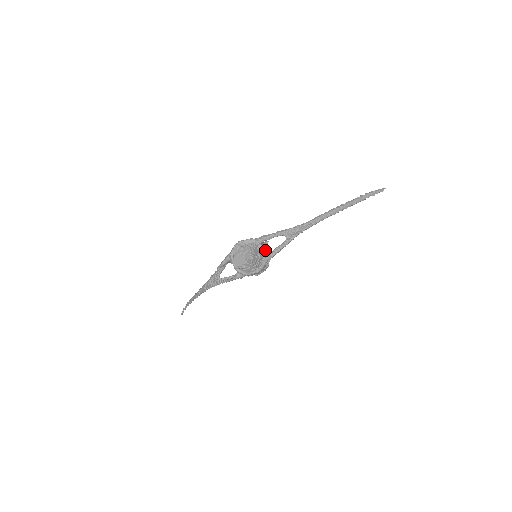
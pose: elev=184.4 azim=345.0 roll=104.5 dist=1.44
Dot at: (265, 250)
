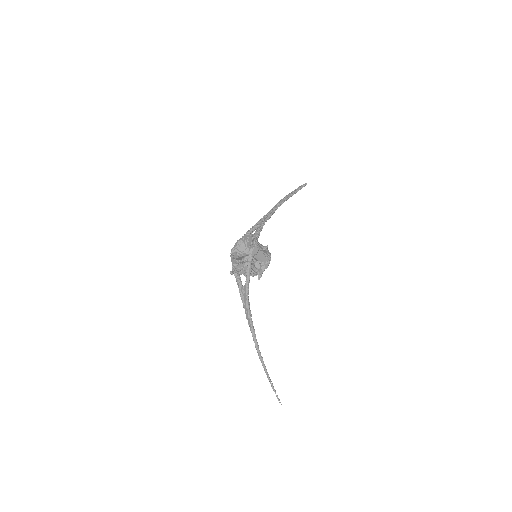
Dot at: occluded
